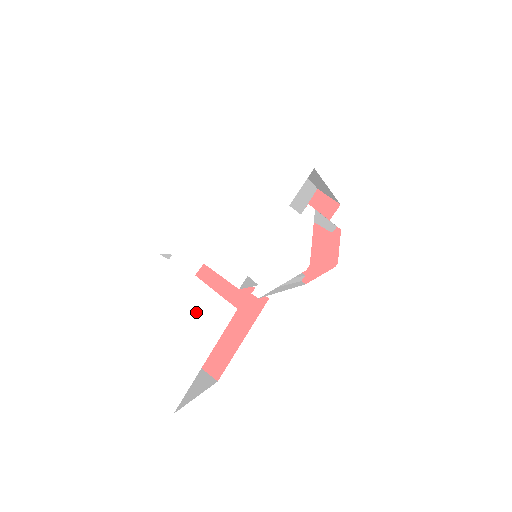
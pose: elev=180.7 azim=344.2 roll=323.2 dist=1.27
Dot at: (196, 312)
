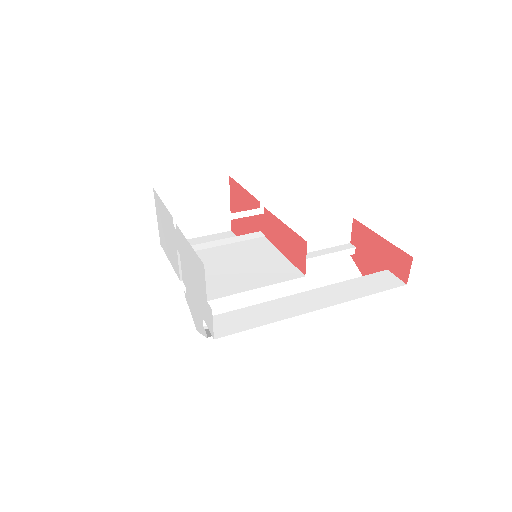
Dot at: (173, 252)
